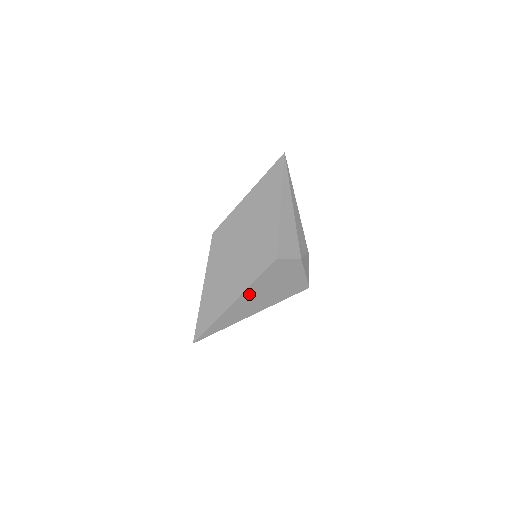
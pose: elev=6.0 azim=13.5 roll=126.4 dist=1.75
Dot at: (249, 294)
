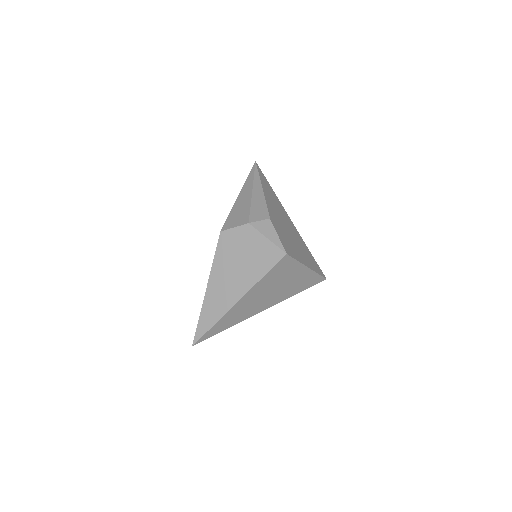
Dot at: (217, 278)
